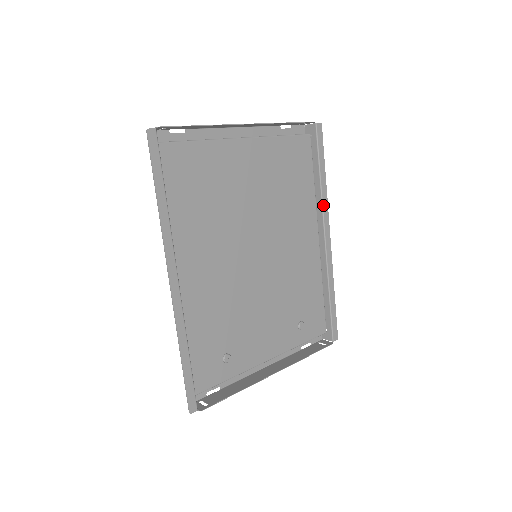
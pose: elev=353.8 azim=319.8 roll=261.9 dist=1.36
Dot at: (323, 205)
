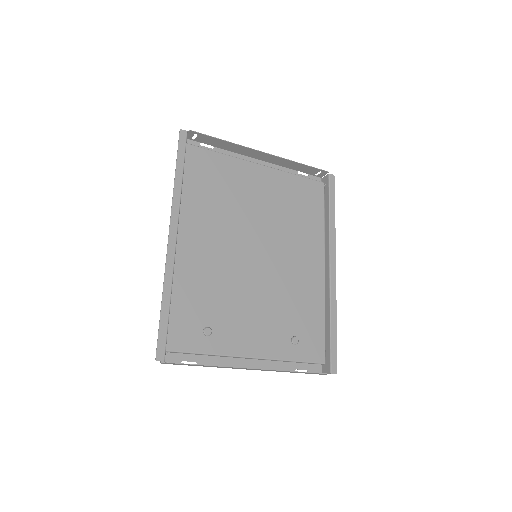
Dot at: (330, 238)
